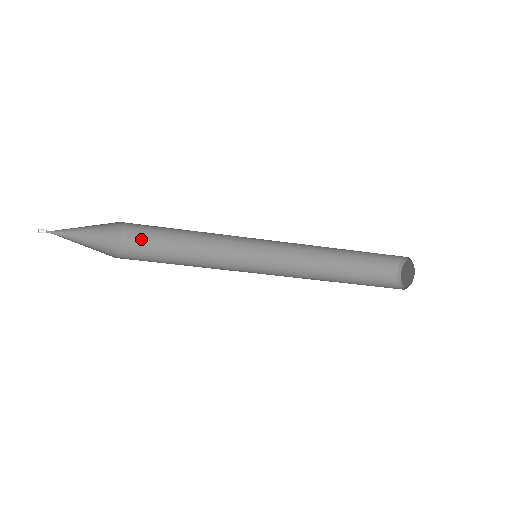
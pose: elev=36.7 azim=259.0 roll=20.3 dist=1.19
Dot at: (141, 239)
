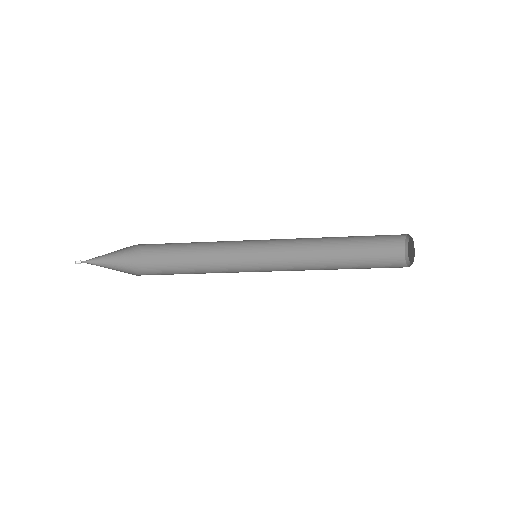
Dot at: (155, 245)
